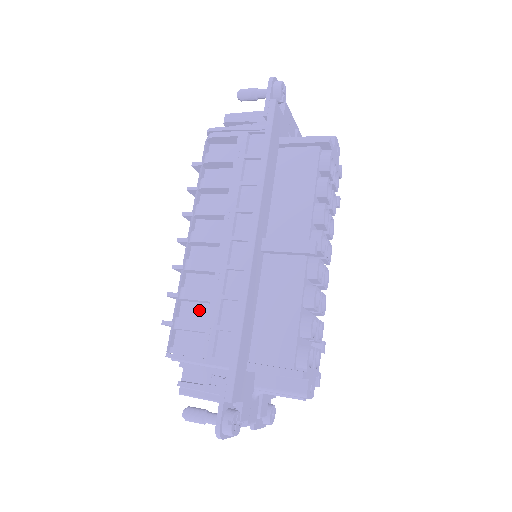
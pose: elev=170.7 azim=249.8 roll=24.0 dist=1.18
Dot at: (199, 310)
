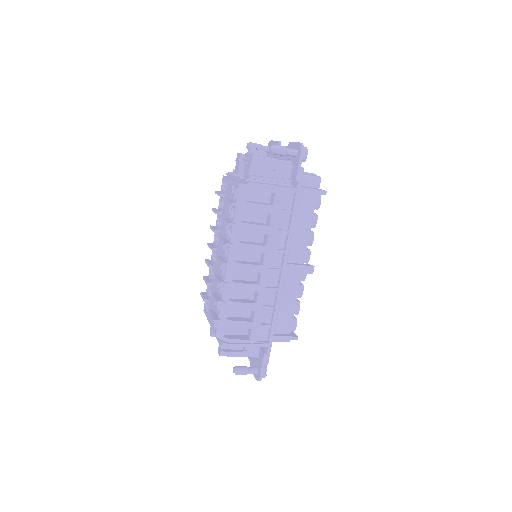
Dot at: (240, 311)
